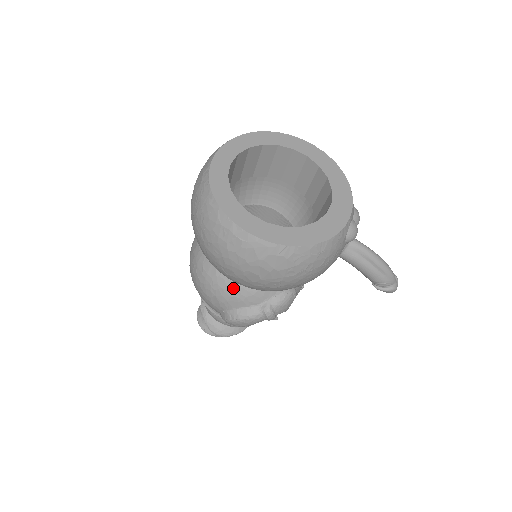
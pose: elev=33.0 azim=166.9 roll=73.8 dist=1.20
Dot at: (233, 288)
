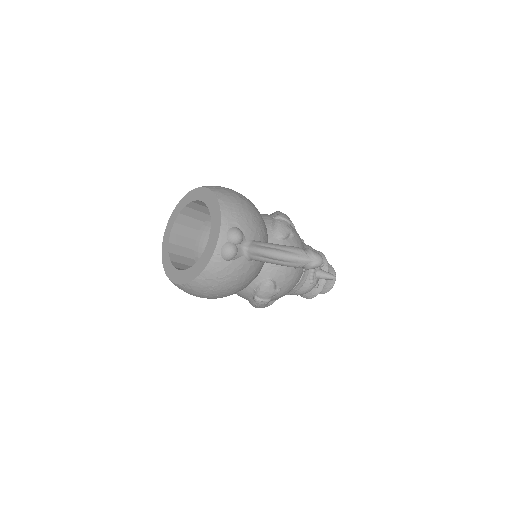
Dot at: occluded
